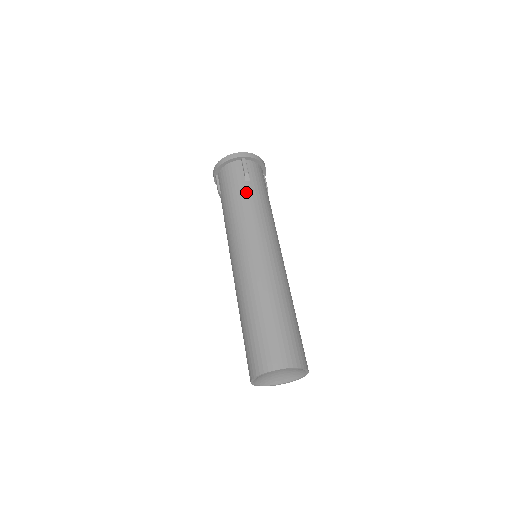
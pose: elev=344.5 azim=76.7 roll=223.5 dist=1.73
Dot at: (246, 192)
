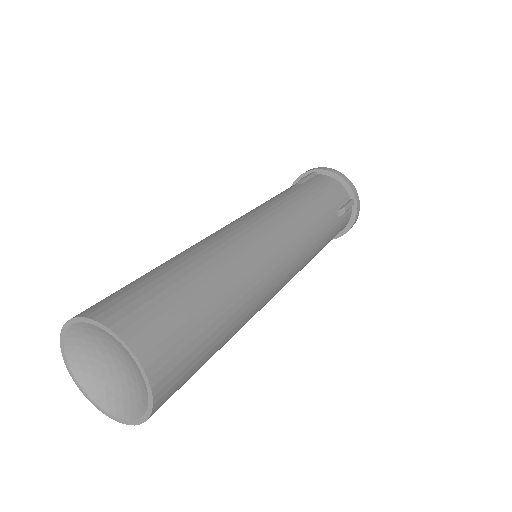
Dot at: (285, 191)
